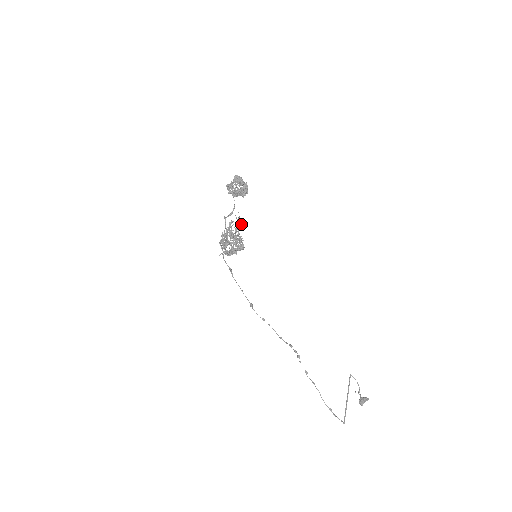
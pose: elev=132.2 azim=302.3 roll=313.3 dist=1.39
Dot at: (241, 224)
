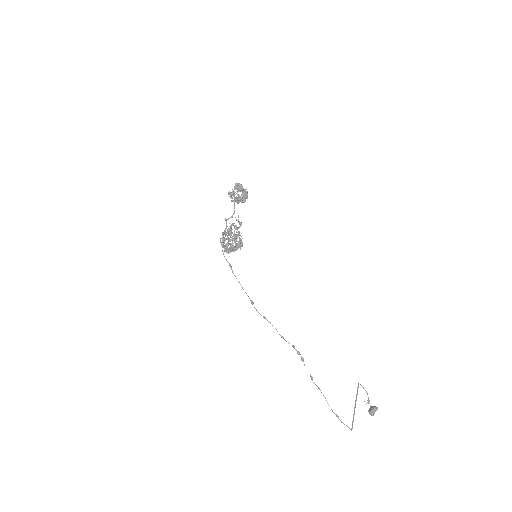
Dot at: occluded
